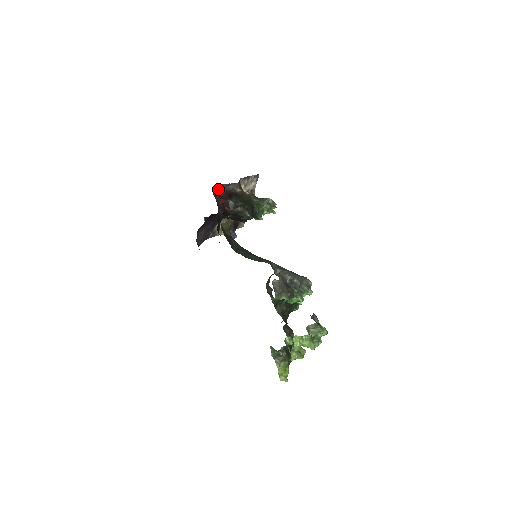
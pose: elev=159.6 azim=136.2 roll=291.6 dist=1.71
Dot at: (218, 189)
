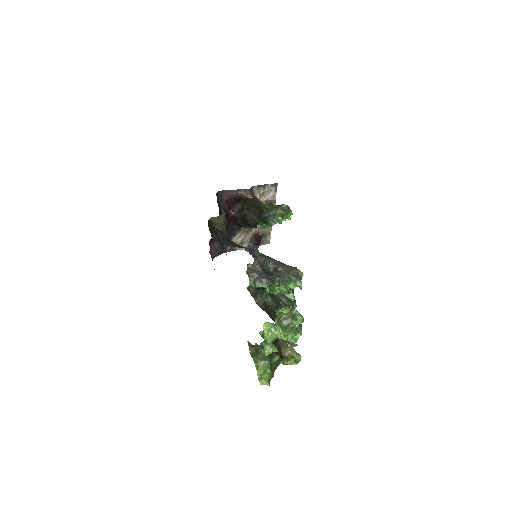
Dot at: (226, 195)
